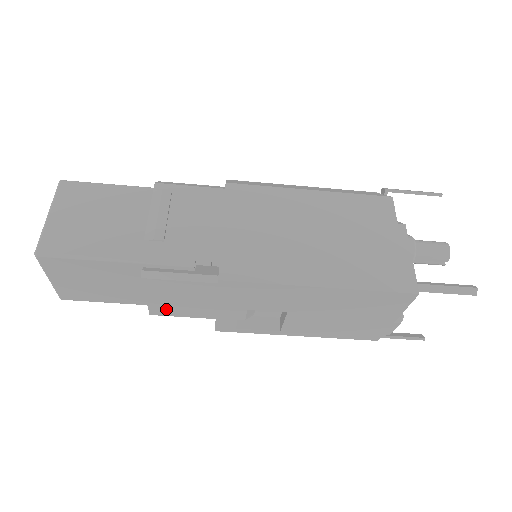
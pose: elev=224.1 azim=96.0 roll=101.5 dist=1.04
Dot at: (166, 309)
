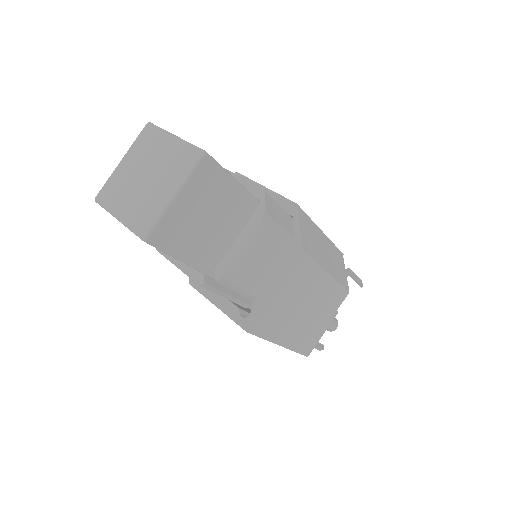
Dot at: occluded
